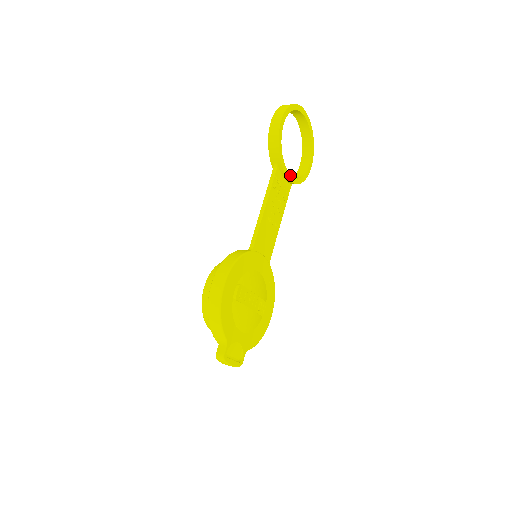
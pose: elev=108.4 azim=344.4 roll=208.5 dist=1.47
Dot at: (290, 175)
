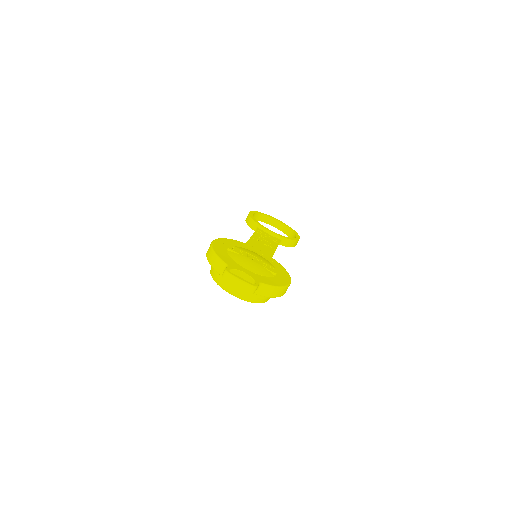
Dot at: (273, 232)
